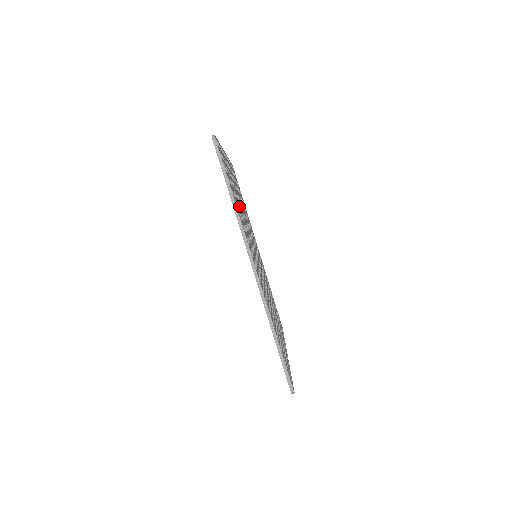
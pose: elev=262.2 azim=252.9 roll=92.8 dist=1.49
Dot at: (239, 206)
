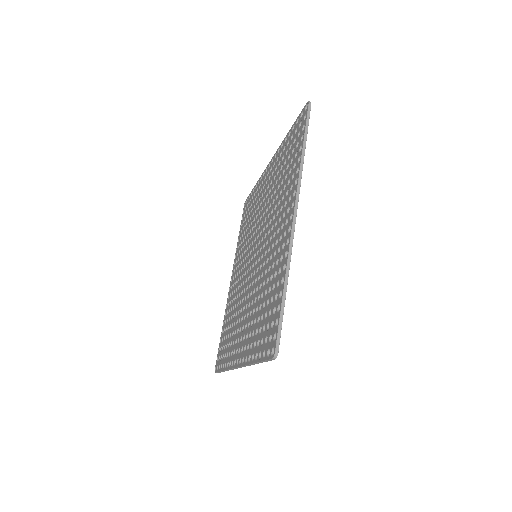
Dot at: occluded
